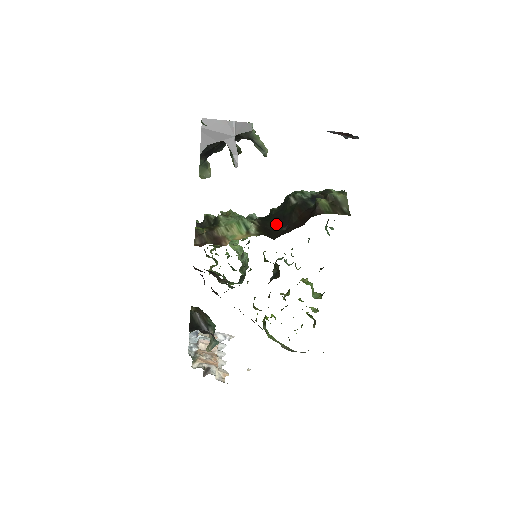
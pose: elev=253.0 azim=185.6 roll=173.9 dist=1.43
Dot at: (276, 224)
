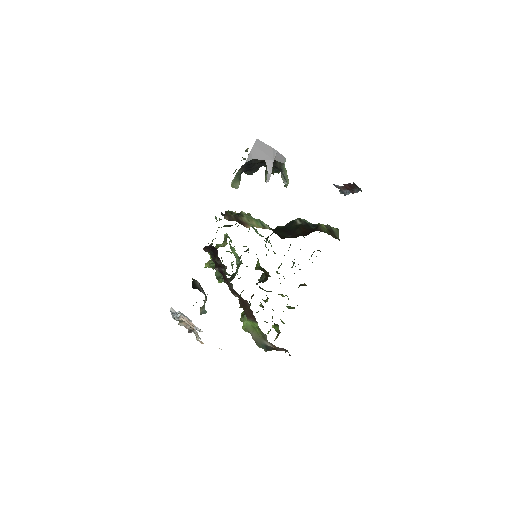
Dot at: (283, 233)
